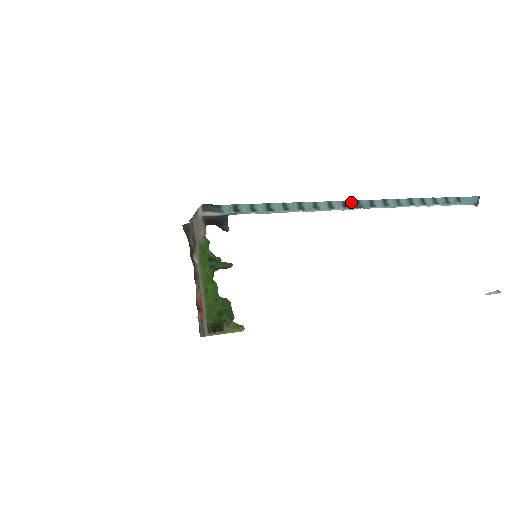
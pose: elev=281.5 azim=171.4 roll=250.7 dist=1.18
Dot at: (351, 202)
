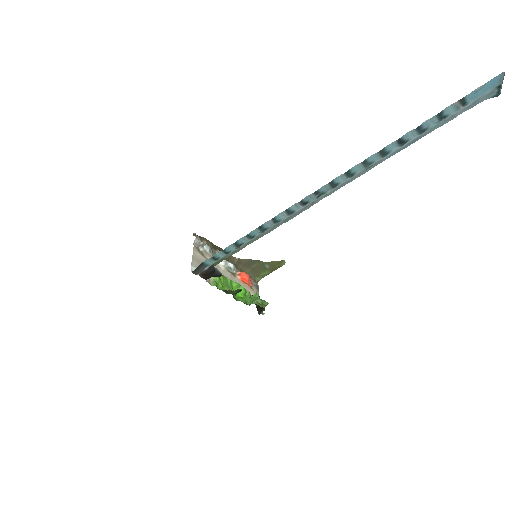
Dot at: (309, 197)
